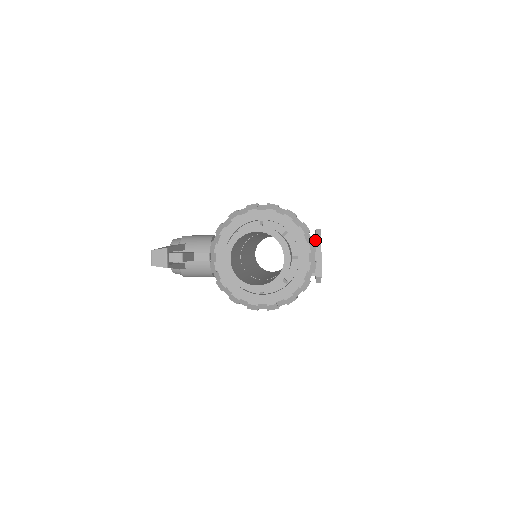
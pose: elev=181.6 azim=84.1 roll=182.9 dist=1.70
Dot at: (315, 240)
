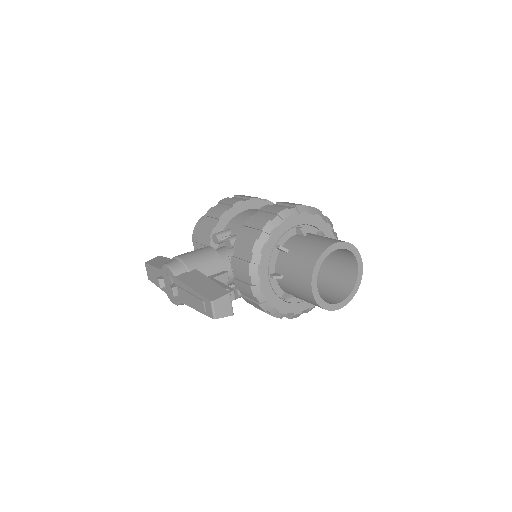
Dot at: occluded
